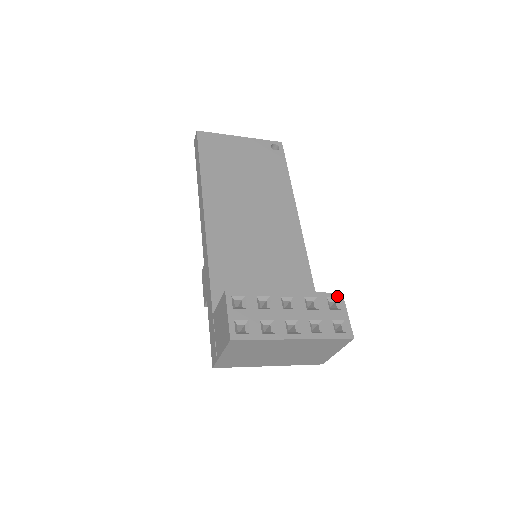
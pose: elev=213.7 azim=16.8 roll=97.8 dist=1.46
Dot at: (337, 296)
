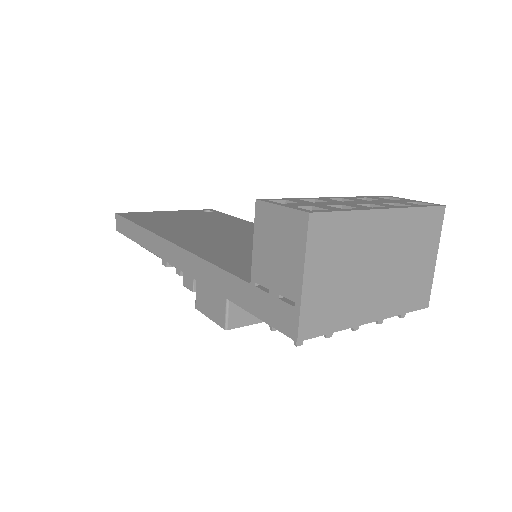
Dot at: (385, 196)
